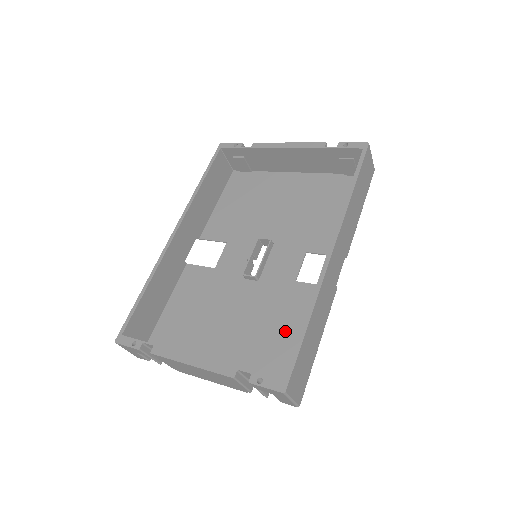
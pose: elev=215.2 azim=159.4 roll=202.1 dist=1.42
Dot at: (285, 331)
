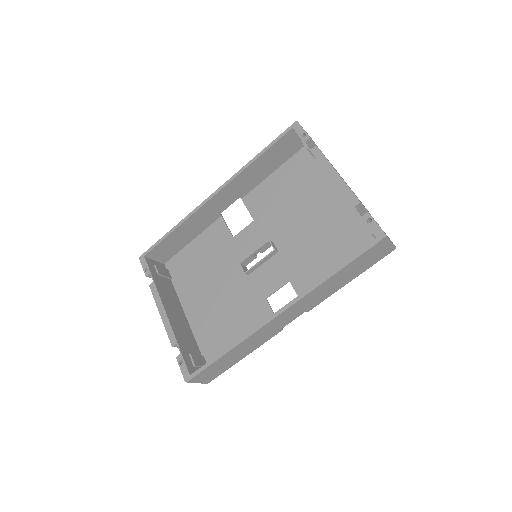
Dot at: (234, 330)
